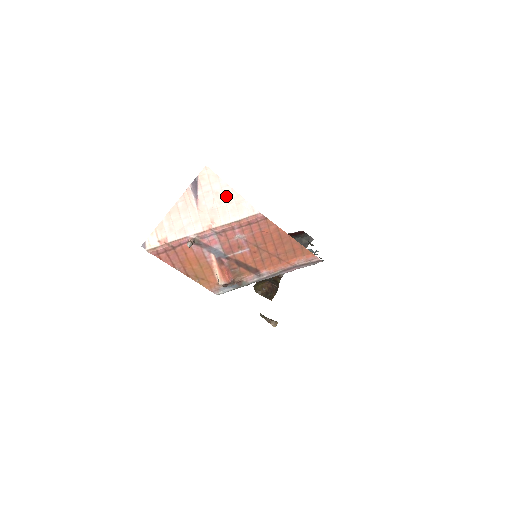
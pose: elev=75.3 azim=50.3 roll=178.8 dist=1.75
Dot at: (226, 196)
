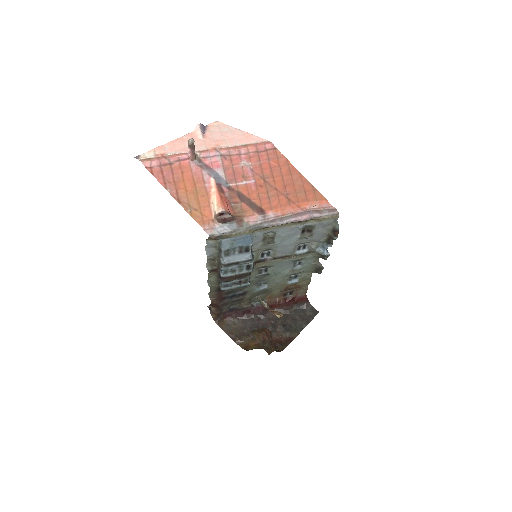
Dot at: (234, 133)
